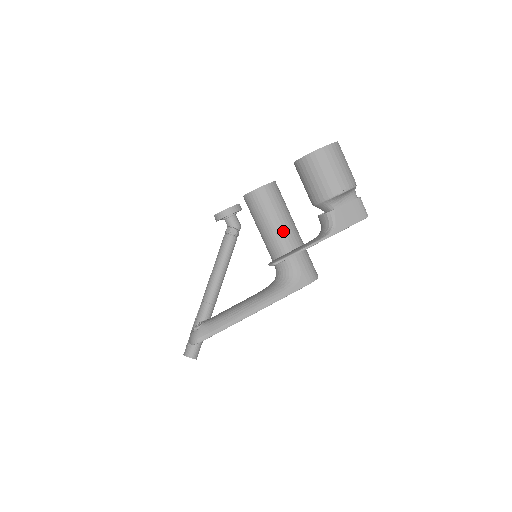
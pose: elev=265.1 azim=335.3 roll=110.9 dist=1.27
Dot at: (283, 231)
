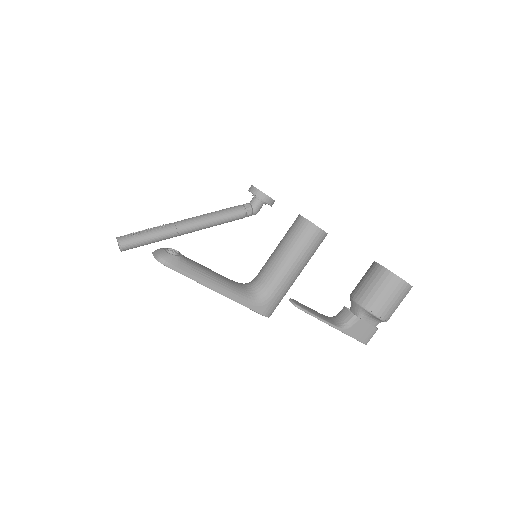
Dot at: (293, 268)
